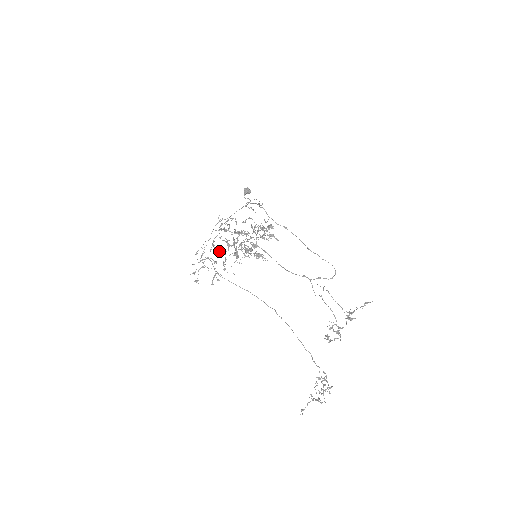
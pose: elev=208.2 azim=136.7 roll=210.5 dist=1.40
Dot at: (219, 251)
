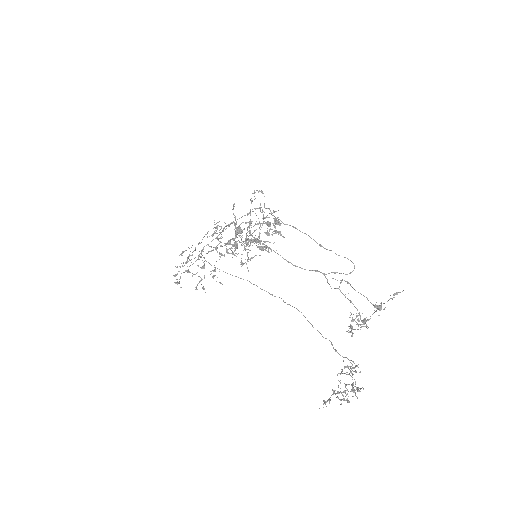
Dot at: (211, 251)
